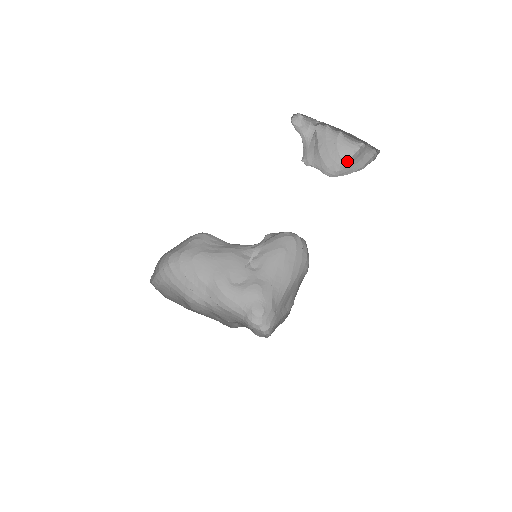
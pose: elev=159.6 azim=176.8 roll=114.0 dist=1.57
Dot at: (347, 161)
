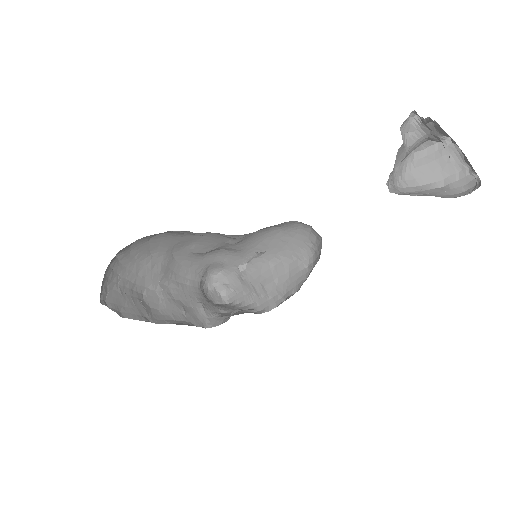
Dot at: (417, 155)
